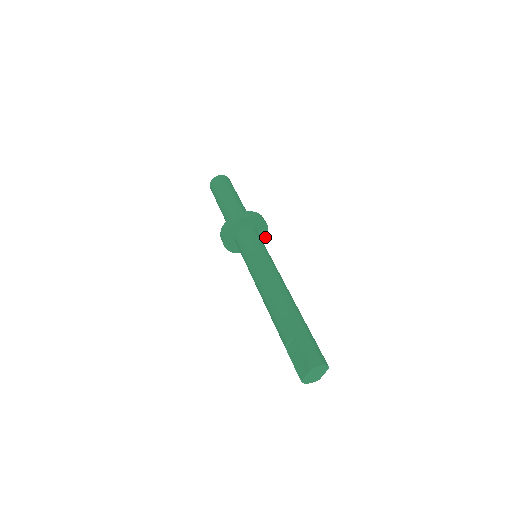
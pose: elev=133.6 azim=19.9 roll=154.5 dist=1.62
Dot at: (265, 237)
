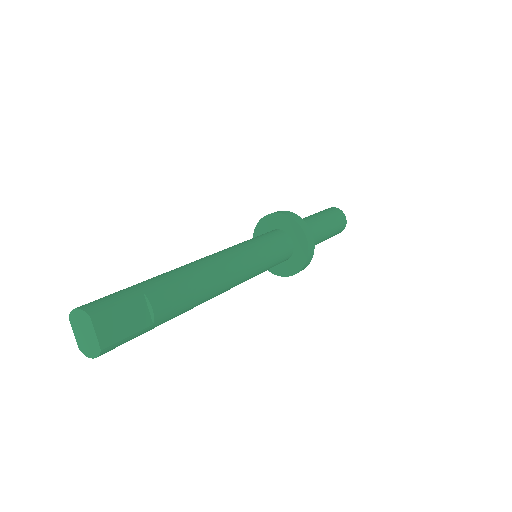
Dot at: (306, 239)
